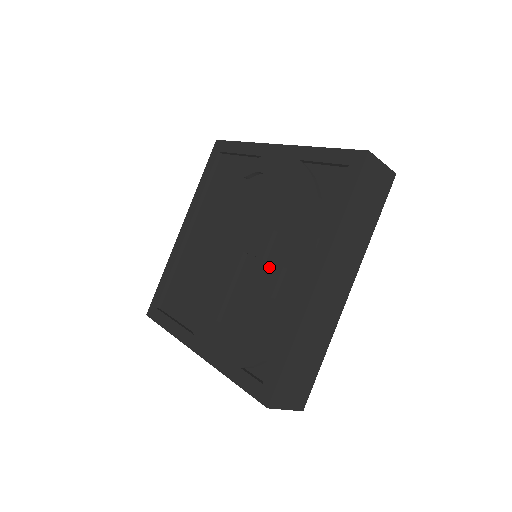
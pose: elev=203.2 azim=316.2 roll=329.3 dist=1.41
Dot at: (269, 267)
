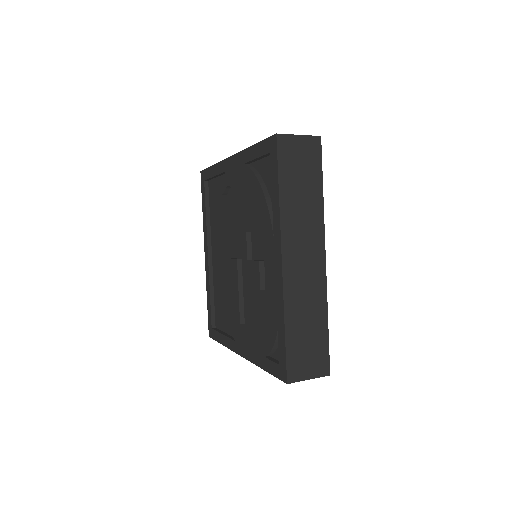
Dot at: (252, 265)
